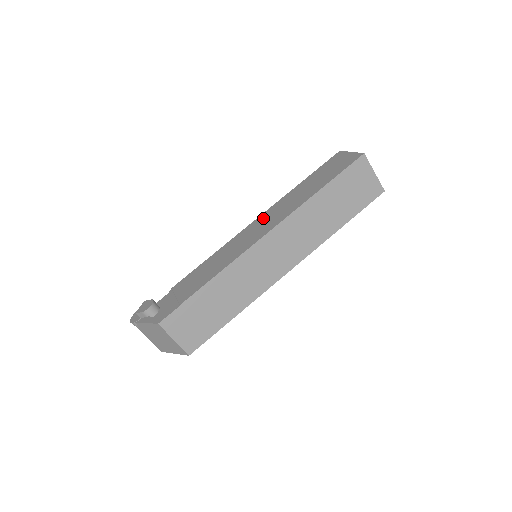
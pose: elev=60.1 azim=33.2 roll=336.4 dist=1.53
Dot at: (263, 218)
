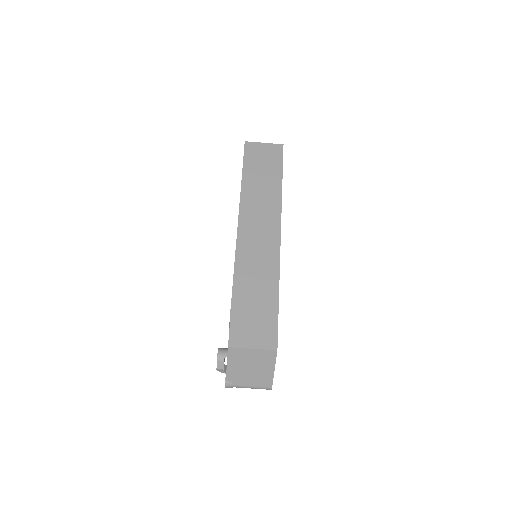
Dot at: occluded
